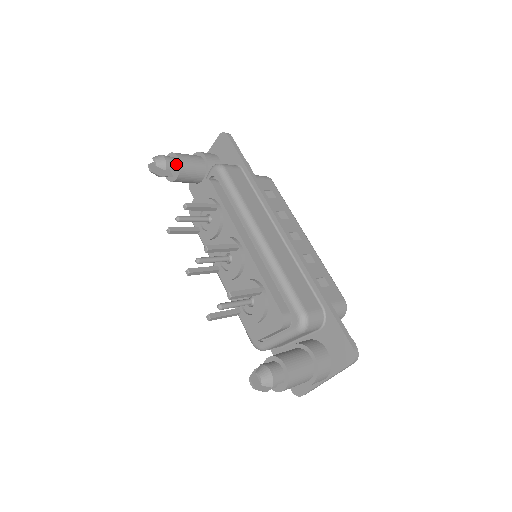
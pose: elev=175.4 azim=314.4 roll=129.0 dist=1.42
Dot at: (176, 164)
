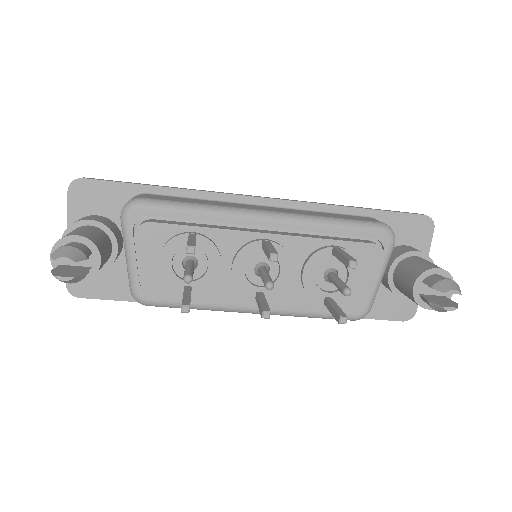
Dot at: (83, 246)
